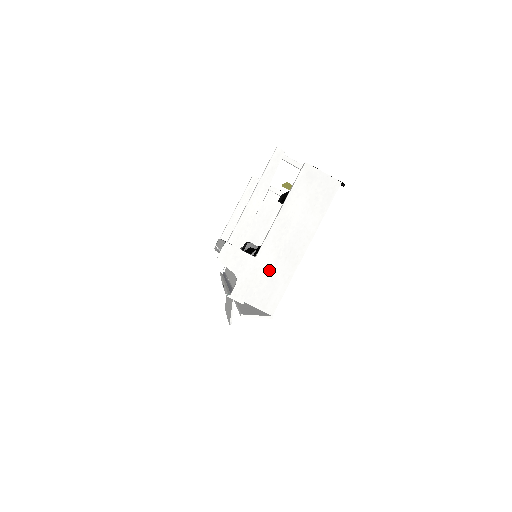
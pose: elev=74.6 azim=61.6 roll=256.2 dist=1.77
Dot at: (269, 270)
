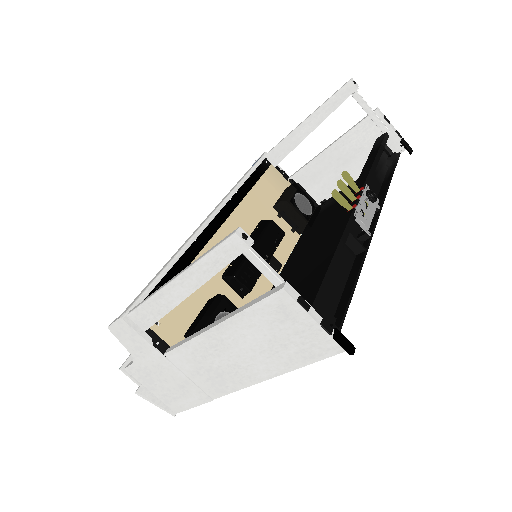
Dot at: (180, 377)
